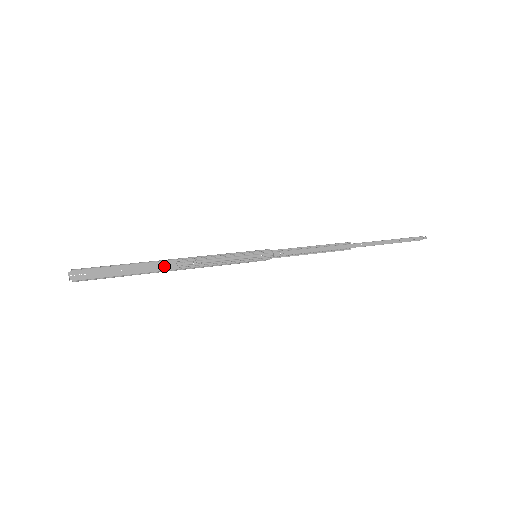
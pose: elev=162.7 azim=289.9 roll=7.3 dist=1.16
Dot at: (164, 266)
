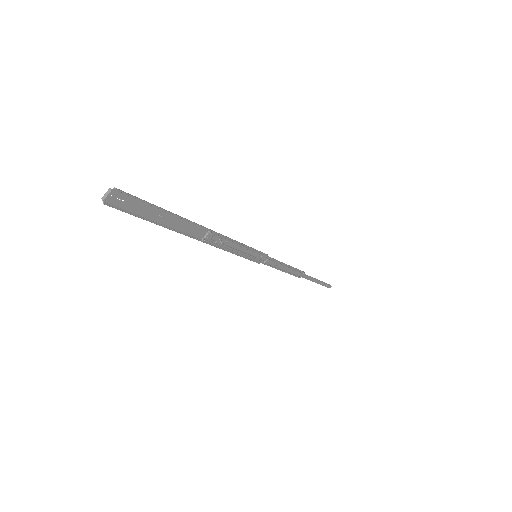
Dot at: (195, 231)
